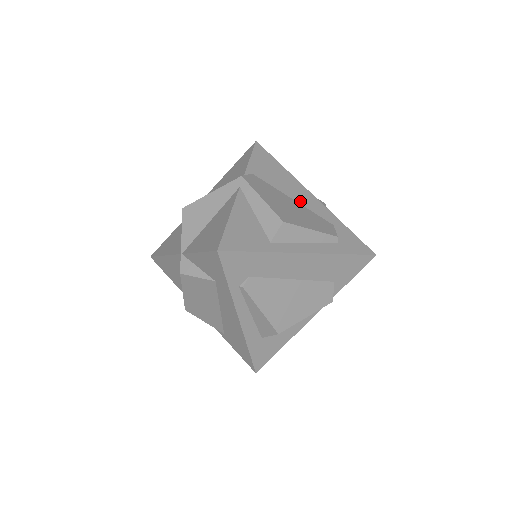
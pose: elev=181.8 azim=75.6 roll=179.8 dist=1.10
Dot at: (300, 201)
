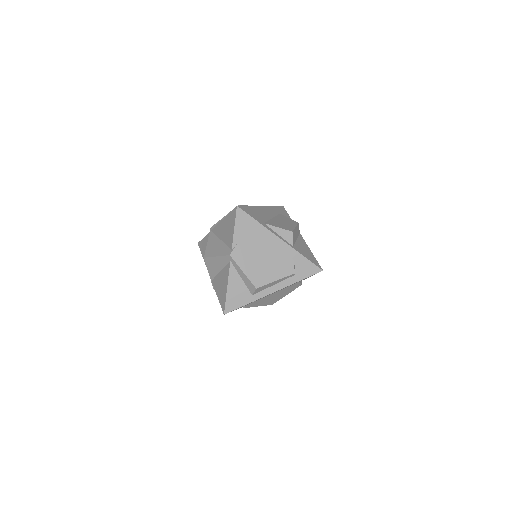
Dot at: (271, 250)
